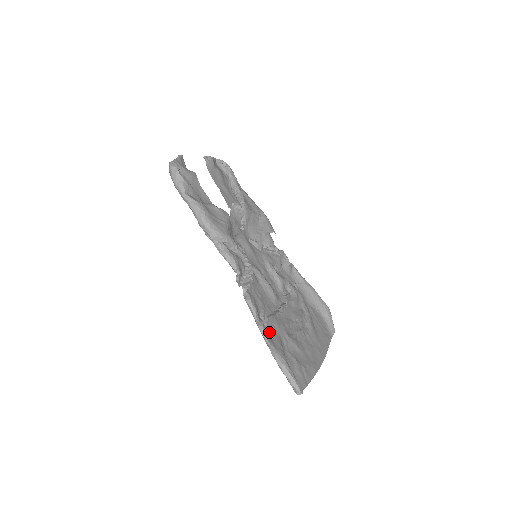
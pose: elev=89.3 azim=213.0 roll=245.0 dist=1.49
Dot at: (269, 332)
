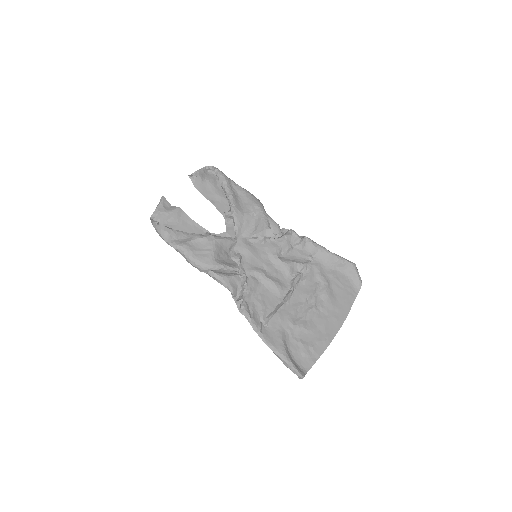
Dot at: (270, 331)
